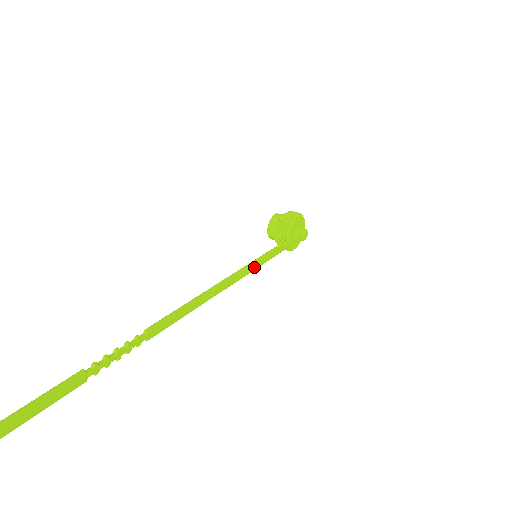
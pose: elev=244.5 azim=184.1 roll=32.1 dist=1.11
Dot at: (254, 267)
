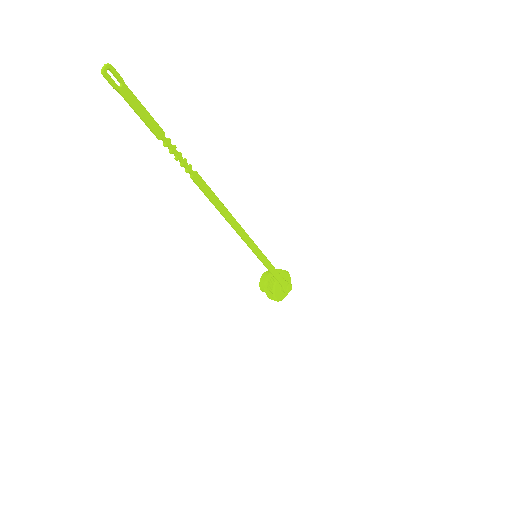
Dot at: (255, 250)
